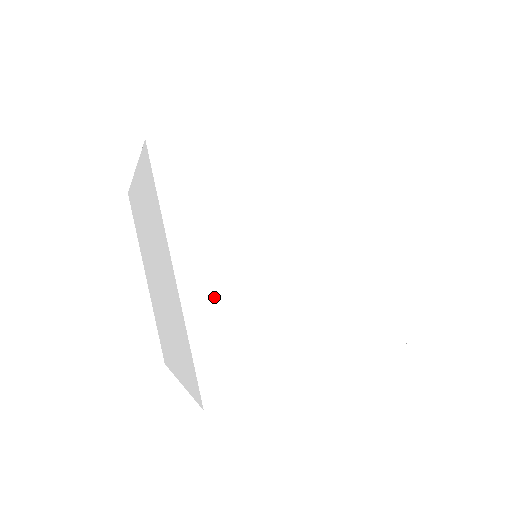
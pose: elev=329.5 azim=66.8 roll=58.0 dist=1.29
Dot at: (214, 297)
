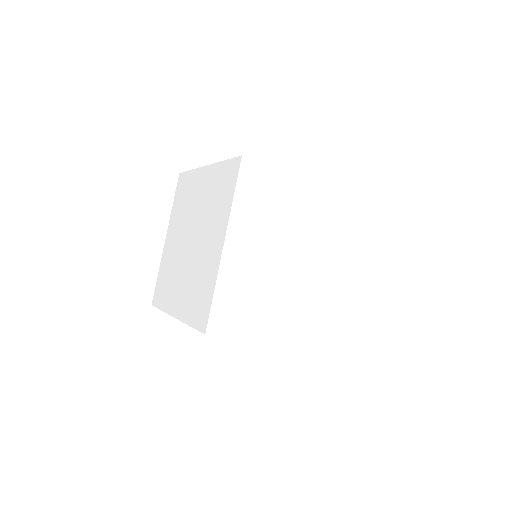
Dot at: (240, 268)
